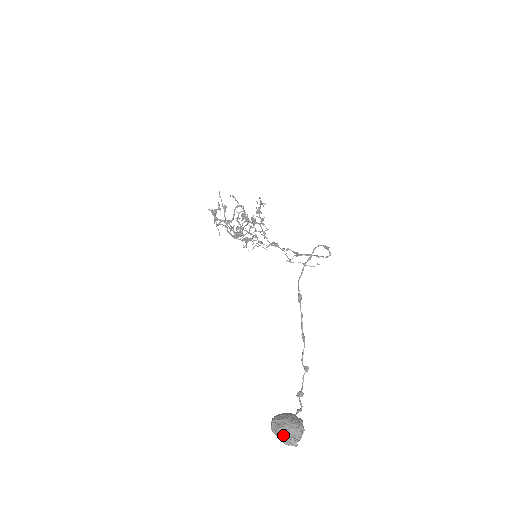
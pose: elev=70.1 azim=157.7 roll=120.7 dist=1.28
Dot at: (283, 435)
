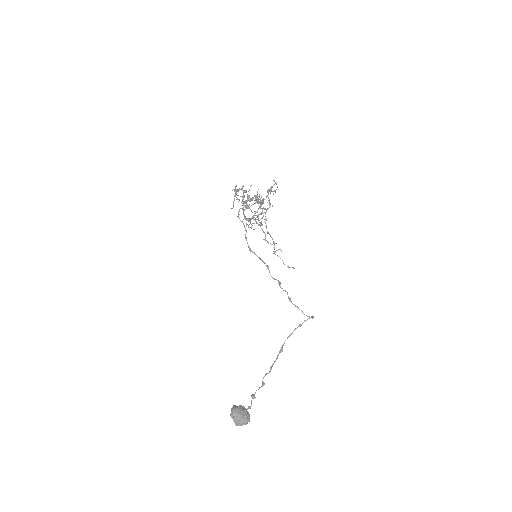
Dot at: (237, 422)
